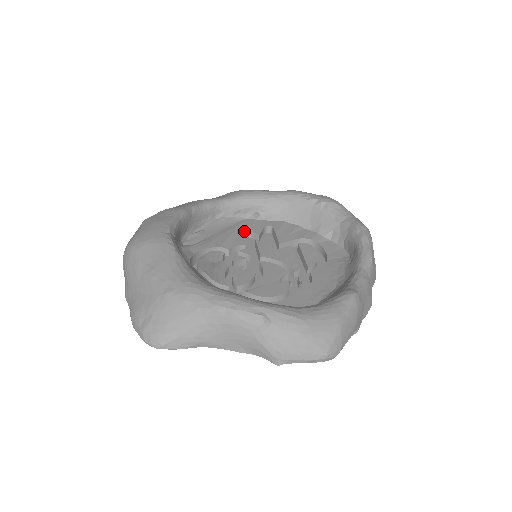
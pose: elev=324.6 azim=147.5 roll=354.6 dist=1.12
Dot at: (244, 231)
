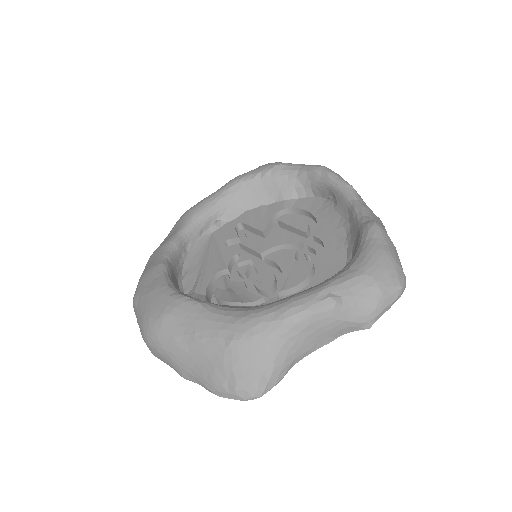
Dot at: (222, 244)
